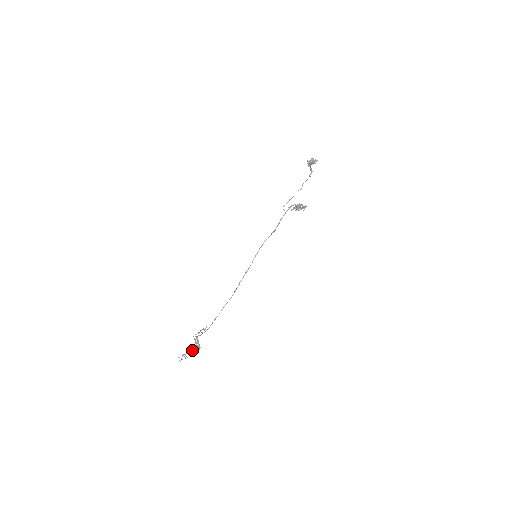
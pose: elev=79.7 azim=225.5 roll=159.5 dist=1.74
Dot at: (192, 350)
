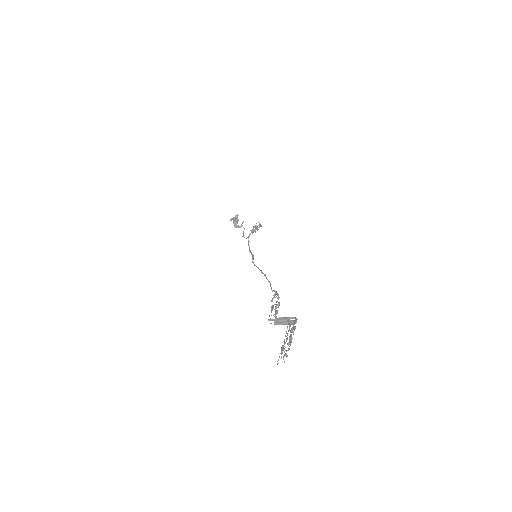
Dot at: occluded
